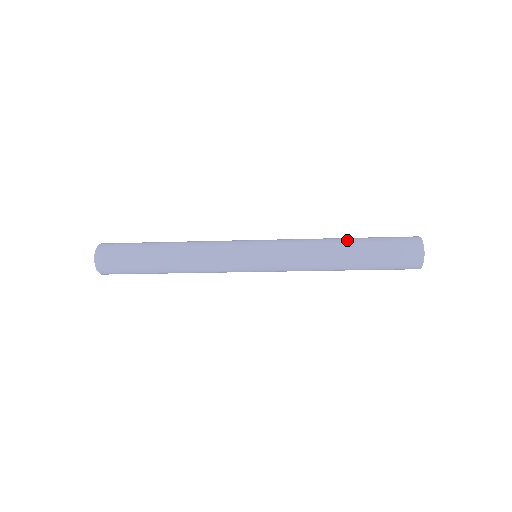
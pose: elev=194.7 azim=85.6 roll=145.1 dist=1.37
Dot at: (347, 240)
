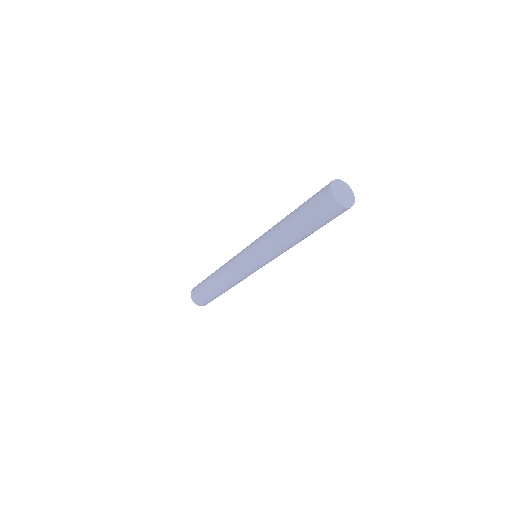
Dot at: (289, 214)
